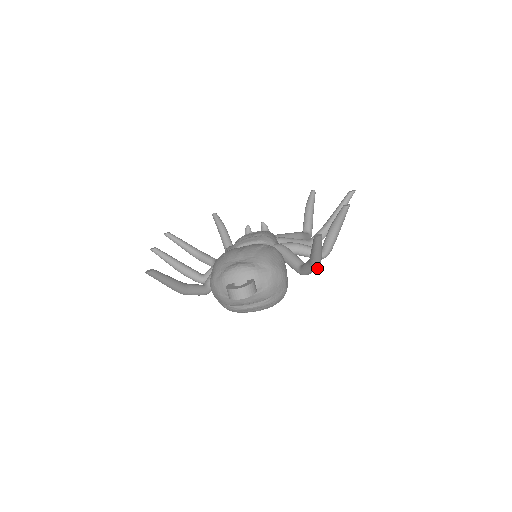
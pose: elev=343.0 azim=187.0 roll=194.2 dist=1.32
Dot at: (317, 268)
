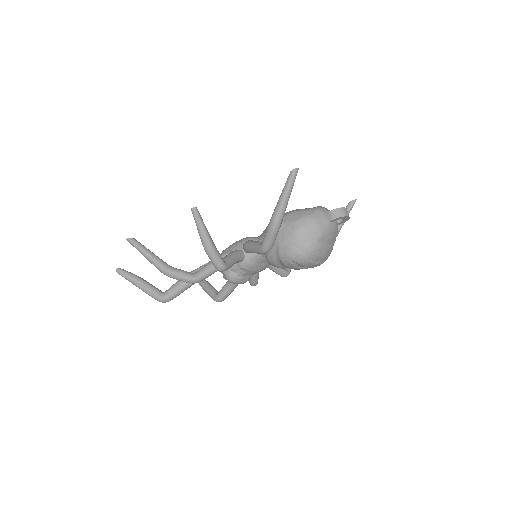
Dot at: occluded
